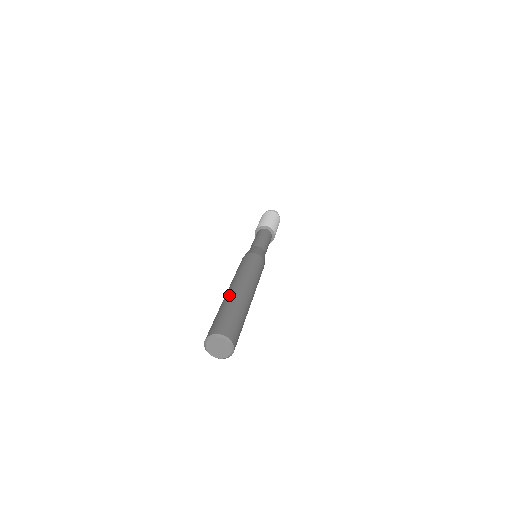
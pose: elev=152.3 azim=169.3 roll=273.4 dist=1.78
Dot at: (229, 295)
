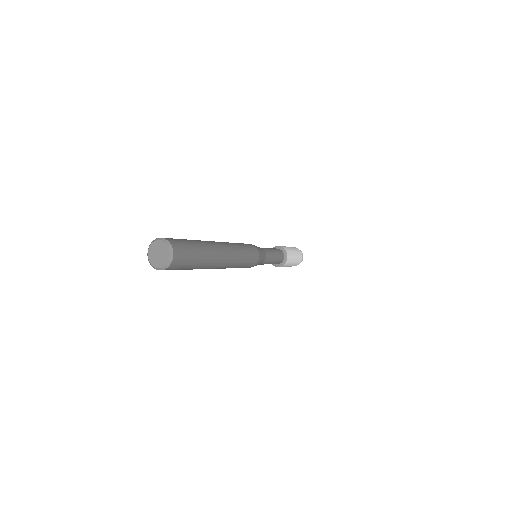
Dot at: occluded
